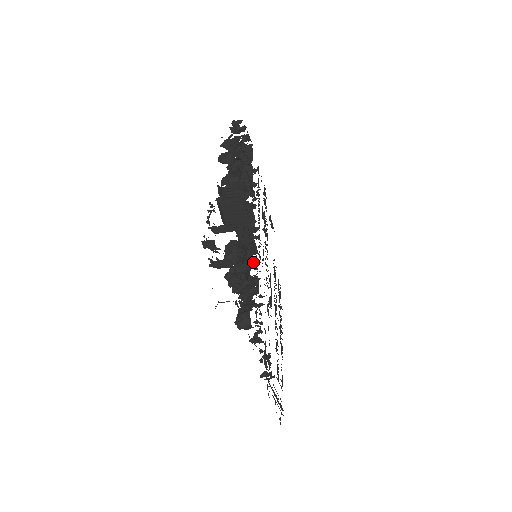
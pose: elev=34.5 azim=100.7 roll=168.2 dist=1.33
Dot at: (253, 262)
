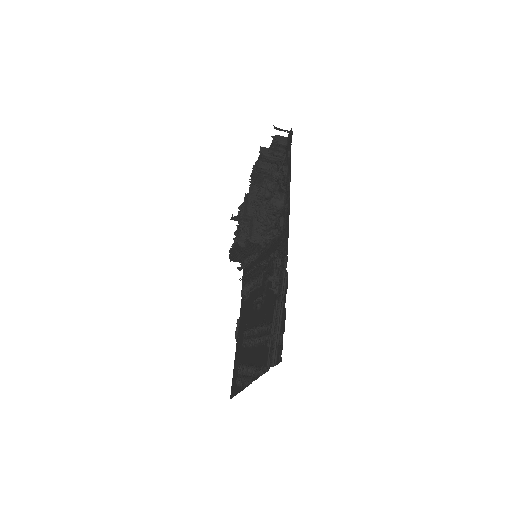
Dot at: occluded
